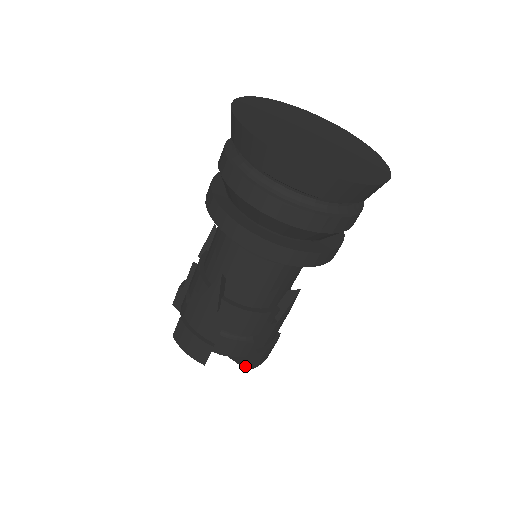
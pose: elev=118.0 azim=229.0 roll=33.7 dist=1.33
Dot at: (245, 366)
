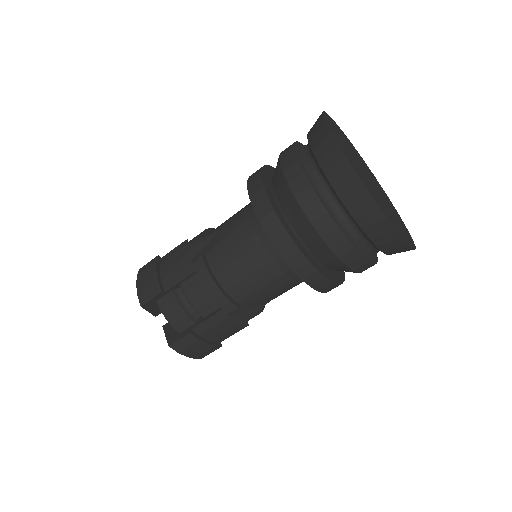
Dot at: (170, 341)
